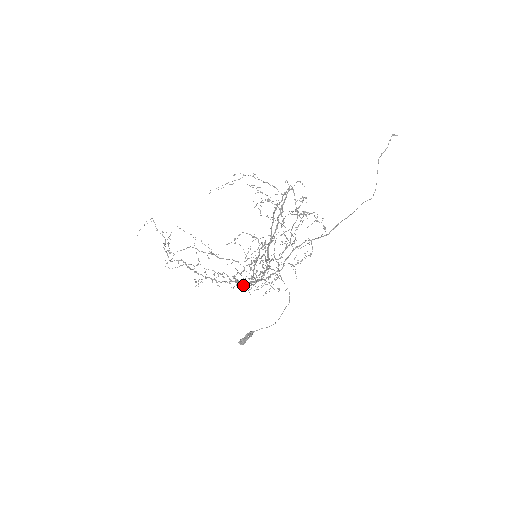
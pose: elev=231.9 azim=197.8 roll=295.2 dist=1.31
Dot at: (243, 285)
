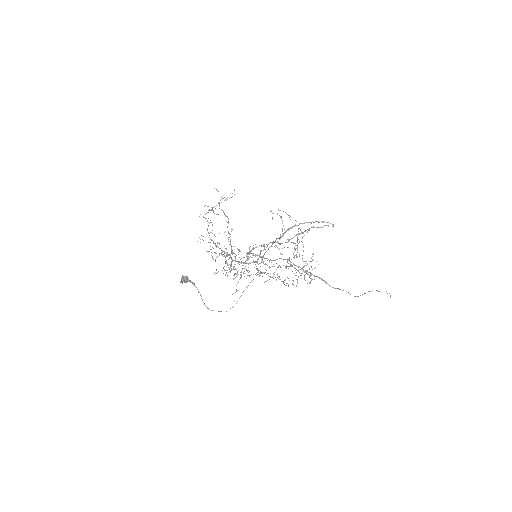
Dot at: (218, 271)
